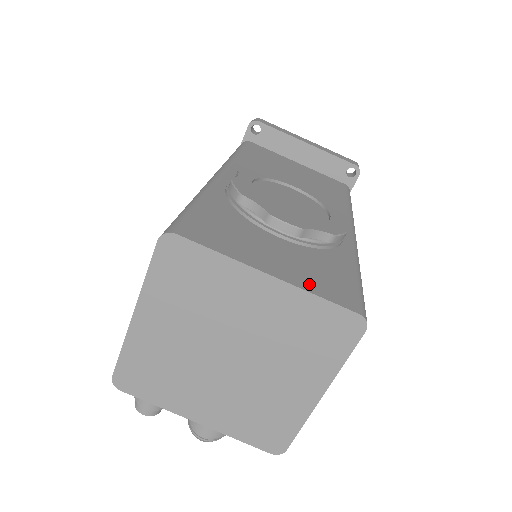
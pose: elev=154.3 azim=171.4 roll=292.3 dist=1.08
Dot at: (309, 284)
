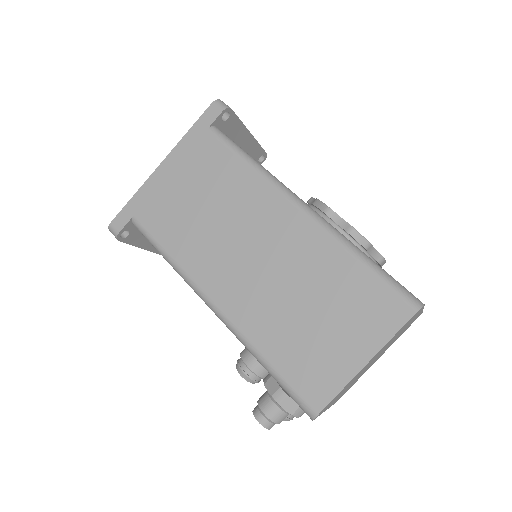
Dot at: occluded
